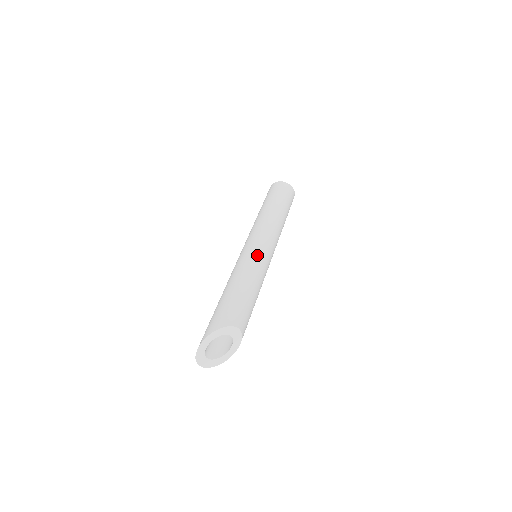
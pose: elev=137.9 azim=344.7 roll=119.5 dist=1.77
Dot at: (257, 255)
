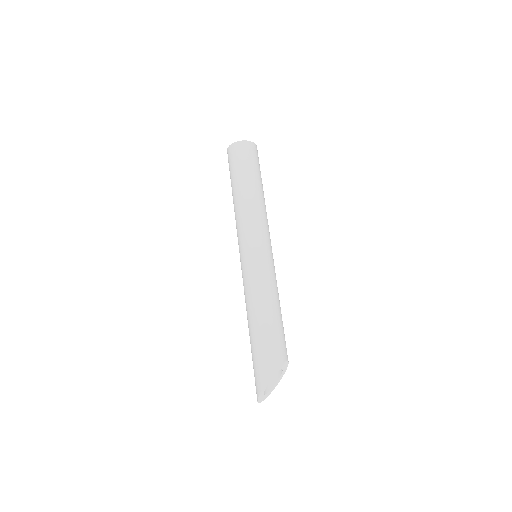
Dot at: (265, 265)
